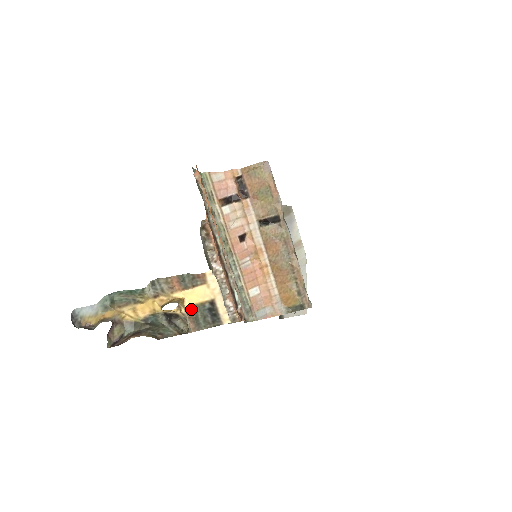
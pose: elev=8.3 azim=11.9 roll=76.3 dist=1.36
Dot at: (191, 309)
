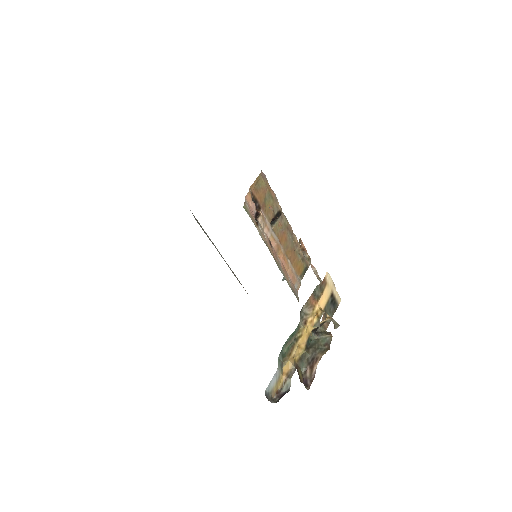
Dot at: occluded
